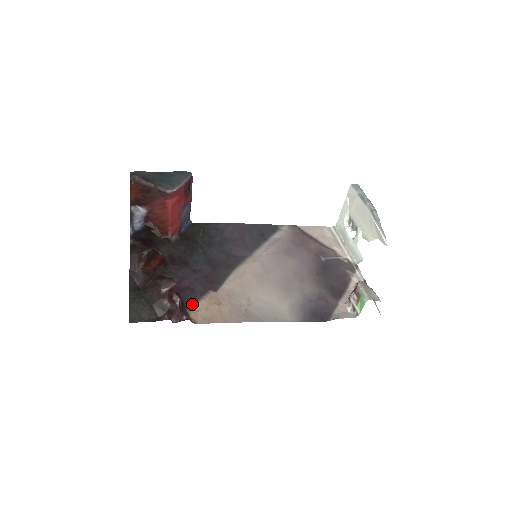
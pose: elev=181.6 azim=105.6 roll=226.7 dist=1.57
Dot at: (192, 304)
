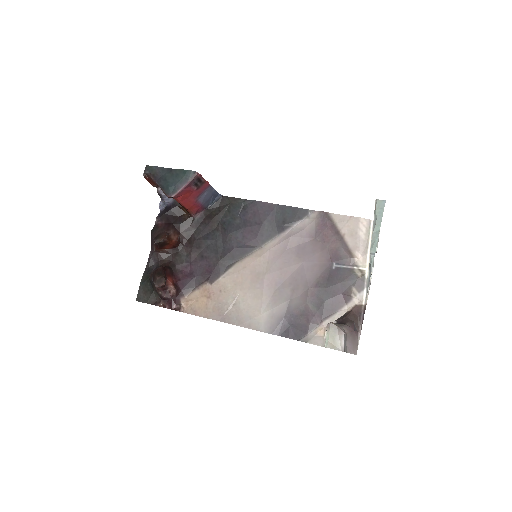
Dot at: (188, 292)
